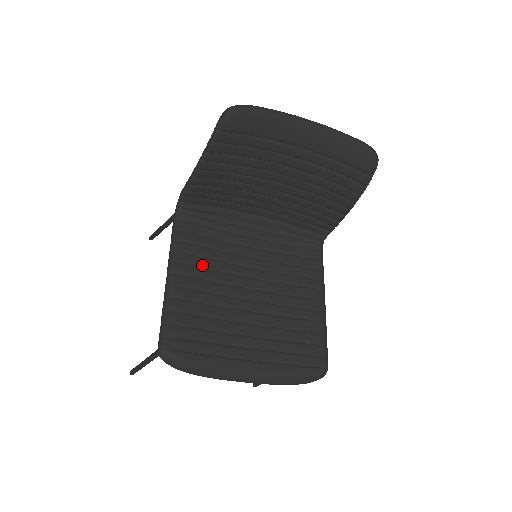
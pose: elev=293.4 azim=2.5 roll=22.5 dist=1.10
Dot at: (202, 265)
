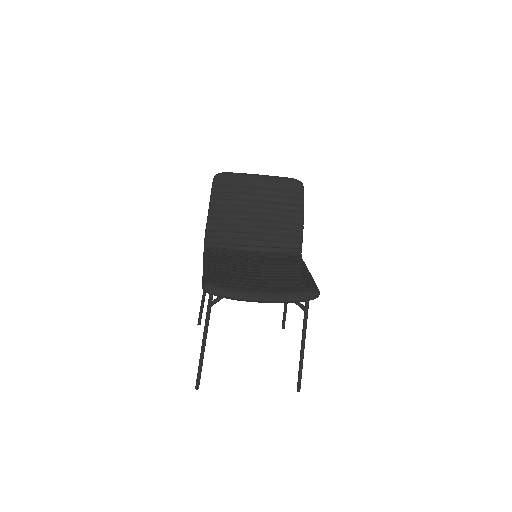
Dot at: (223, 262)
